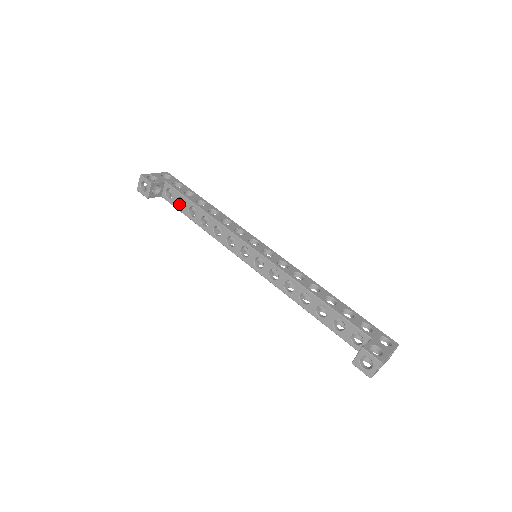
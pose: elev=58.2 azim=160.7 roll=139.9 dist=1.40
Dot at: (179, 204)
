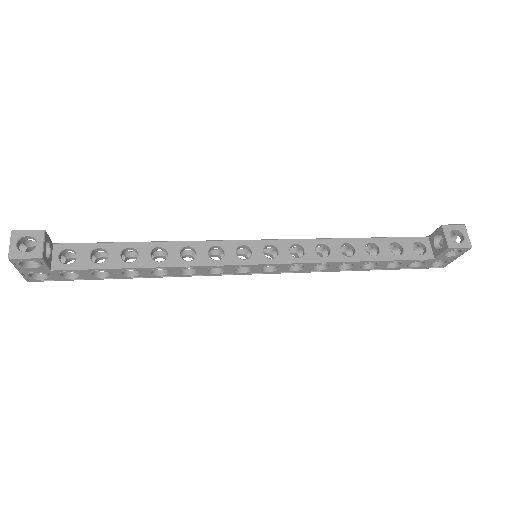
Dot at: (94, 263)
